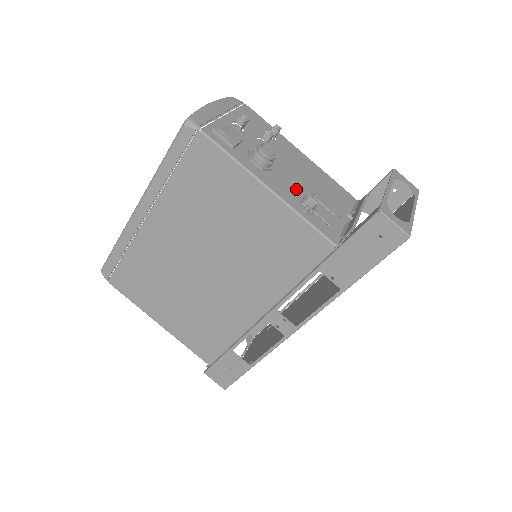
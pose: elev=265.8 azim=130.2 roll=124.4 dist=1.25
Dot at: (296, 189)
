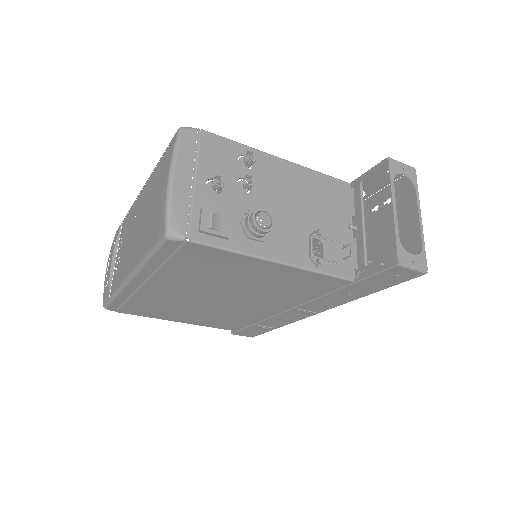
Dot at: (299, 235)
